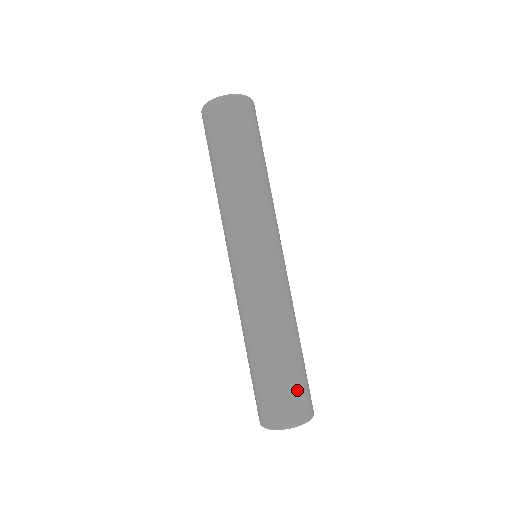
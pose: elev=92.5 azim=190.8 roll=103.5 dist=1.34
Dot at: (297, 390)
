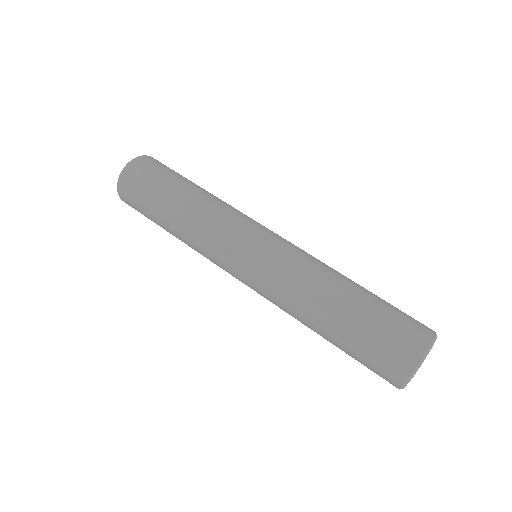
Dot at: occluded
